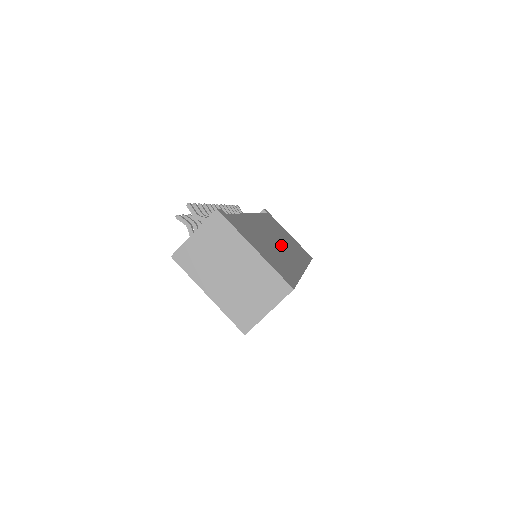
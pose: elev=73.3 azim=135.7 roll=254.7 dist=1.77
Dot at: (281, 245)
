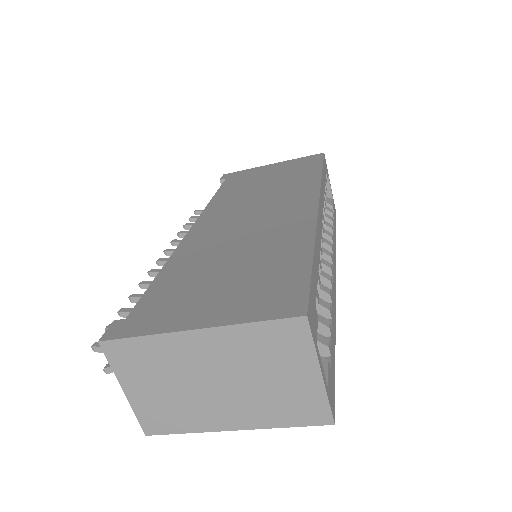
Dot at: (260, 216)
